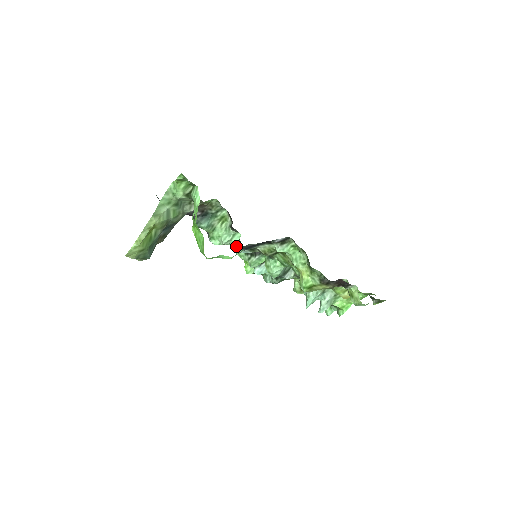
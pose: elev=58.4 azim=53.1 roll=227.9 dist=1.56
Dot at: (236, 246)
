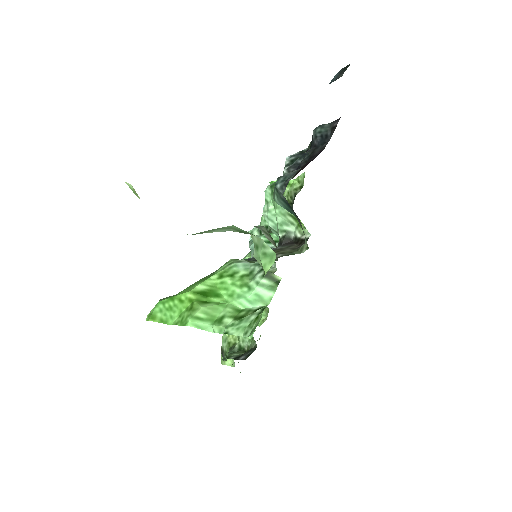
Dot at: occluded
